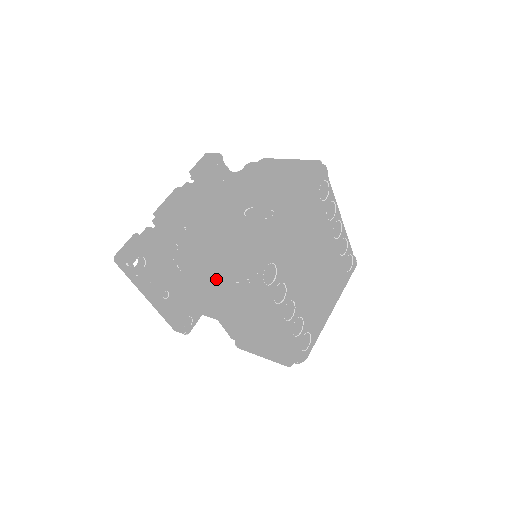
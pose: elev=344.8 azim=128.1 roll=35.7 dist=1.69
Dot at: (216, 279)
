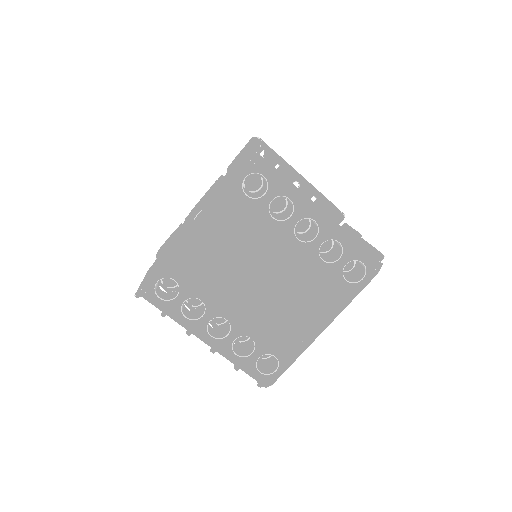
Dot at: occluded
